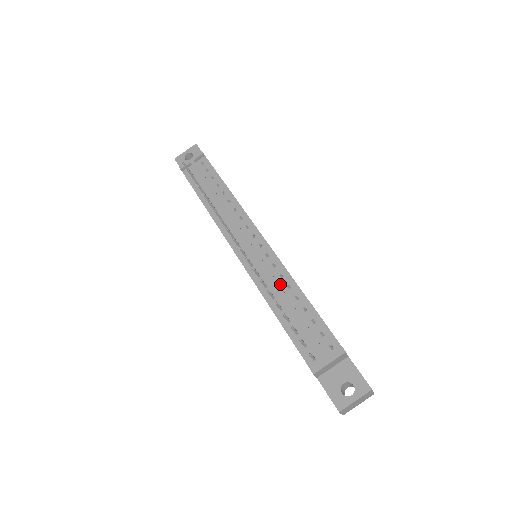
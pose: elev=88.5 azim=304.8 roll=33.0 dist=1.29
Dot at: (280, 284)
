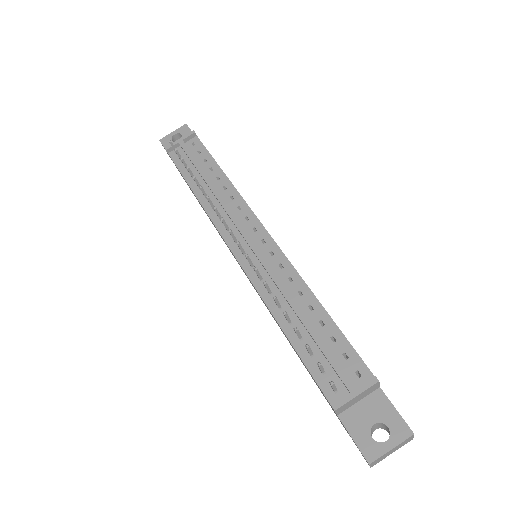
Dot at: (289, 290)
